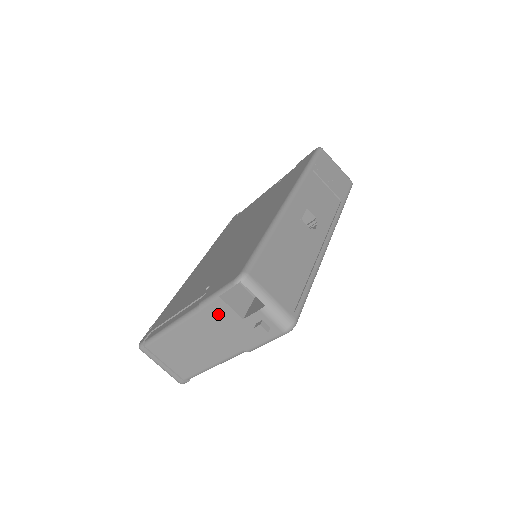
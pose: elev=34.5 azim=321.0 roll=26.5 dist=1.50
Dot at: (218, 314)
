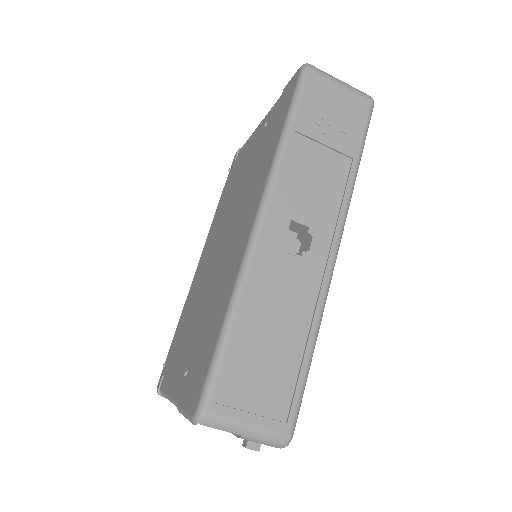
Dot at: occluded
